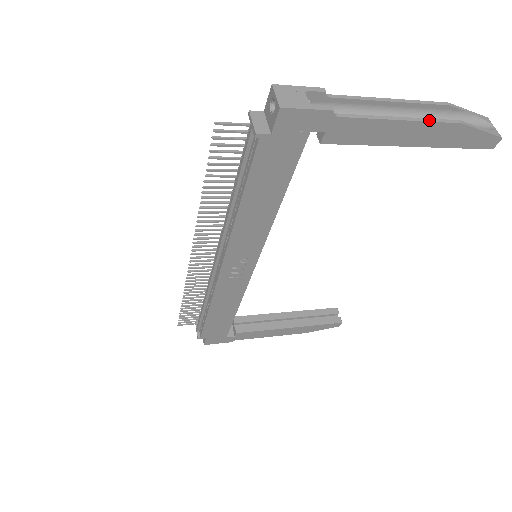
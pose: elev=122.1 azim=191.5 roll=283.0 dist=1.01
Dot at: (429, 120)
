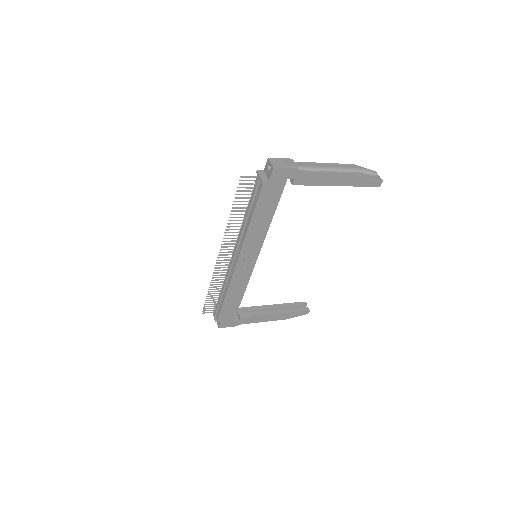
Dot at: (344, 172)
